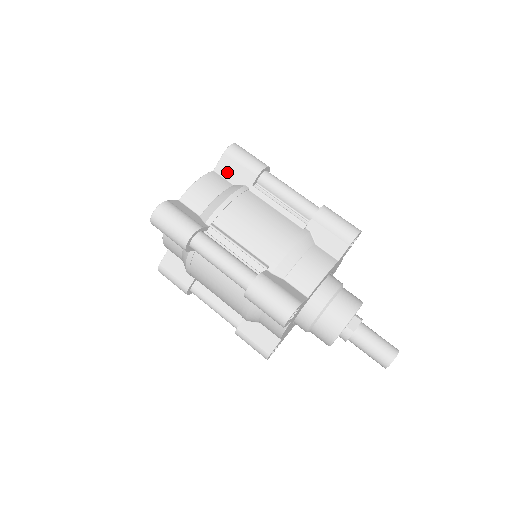
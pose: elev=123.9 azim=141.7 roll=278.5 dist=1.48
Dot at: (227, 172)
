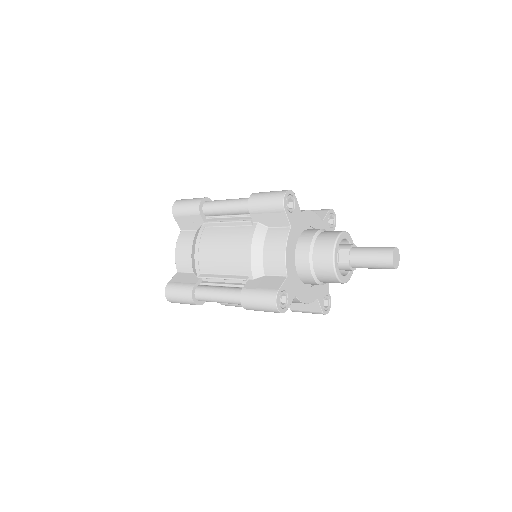
Dot at: (187, 226)
